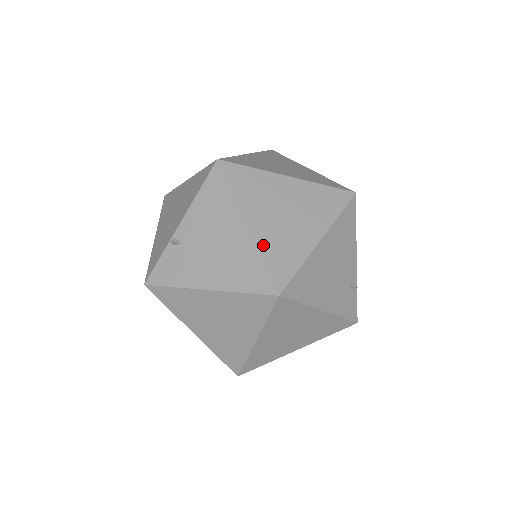
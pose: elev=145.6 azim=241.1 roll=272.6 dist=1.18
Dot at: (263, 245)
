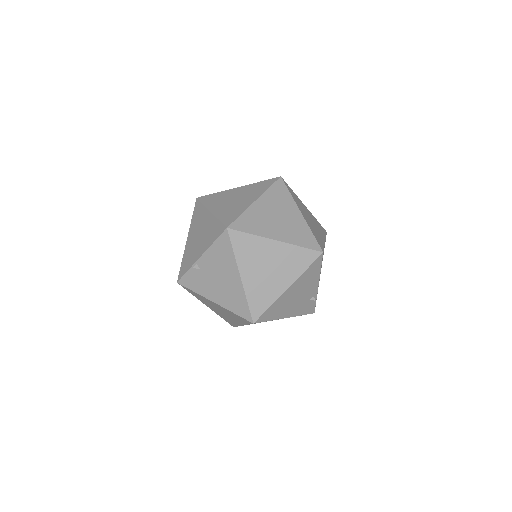
Dot at: (249, 291)
